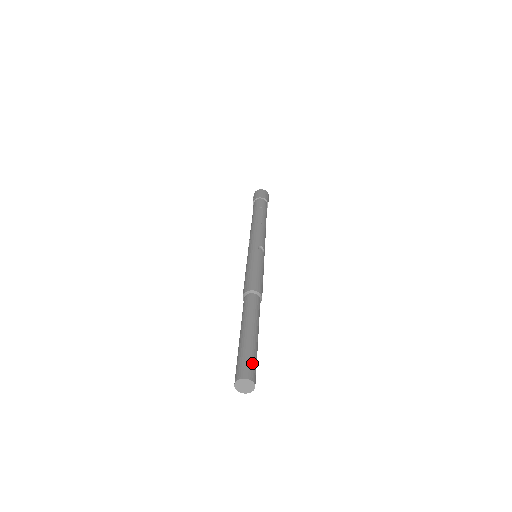
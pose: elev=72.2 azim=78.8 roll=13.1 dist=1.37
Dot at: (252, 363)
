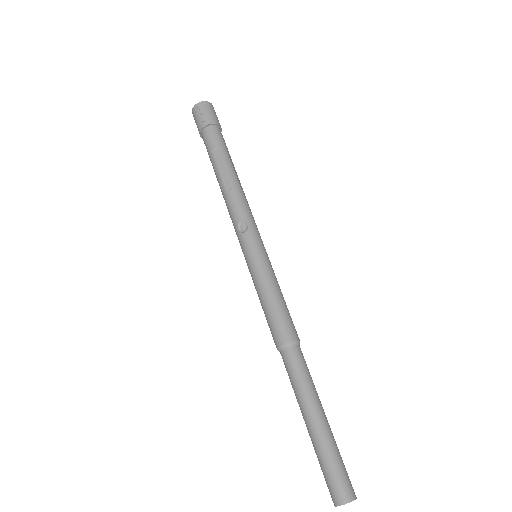
Dot at: occluded
